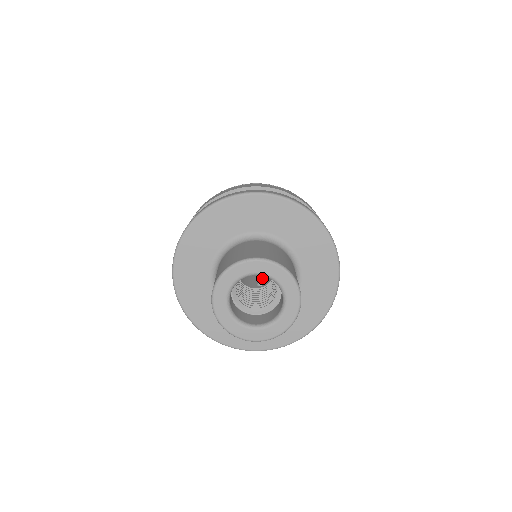
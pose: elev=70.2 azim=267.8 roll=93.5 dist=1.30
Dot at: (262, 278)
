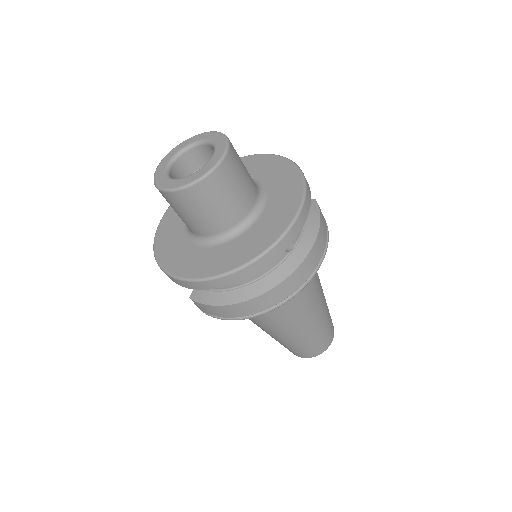
Dot at: occluded
